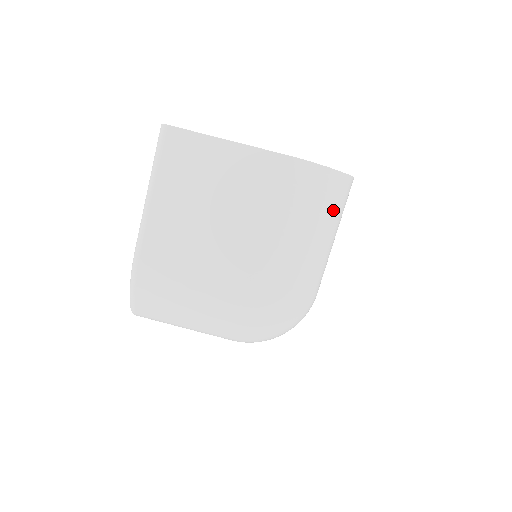
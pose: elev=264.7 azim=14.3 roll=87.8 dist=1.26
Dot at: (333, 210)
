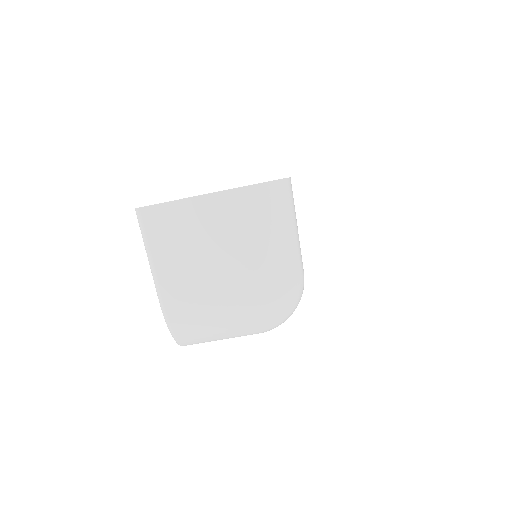
Dot at: (285, 209)
